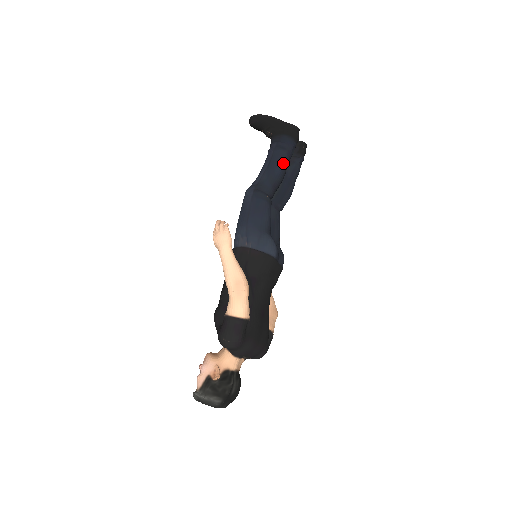
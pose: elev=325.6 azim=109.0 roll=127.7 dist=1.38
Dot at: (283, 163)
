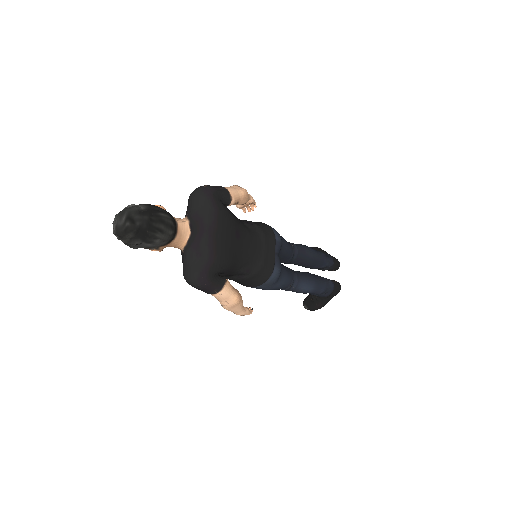
Dot at: (317, 252)
